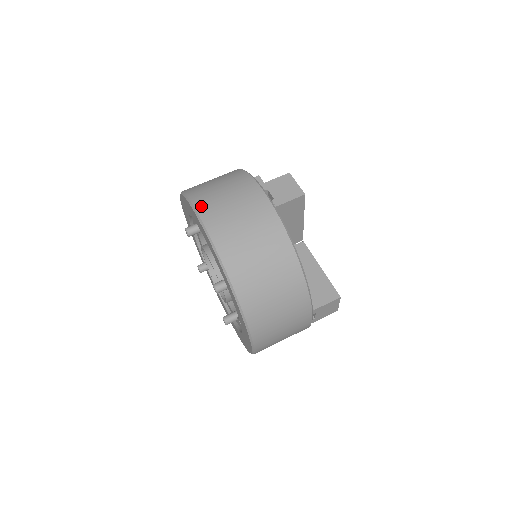
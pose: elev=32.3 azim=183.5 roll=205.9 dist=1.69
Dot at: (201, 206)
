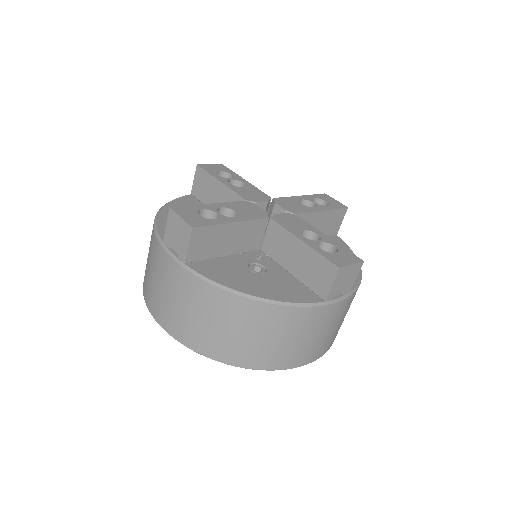
Dot at: (149, 303)
